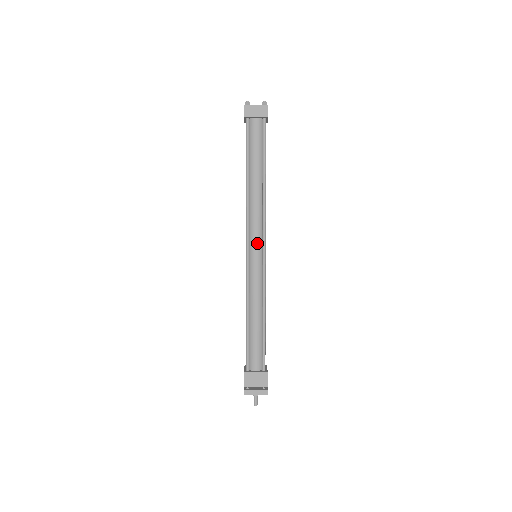
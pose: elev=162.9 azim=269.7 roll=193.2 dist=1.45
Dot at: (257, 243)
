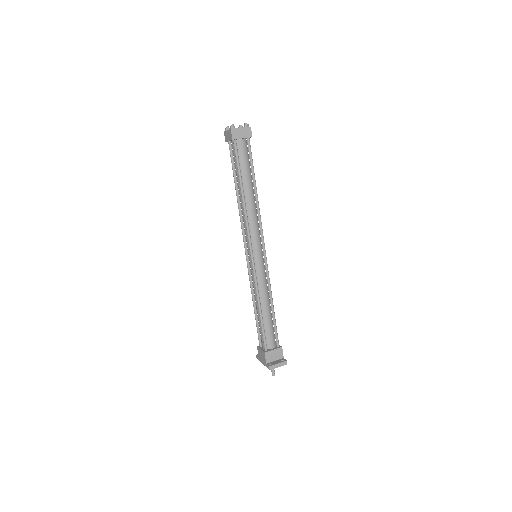
Dot at: (258, 246)
